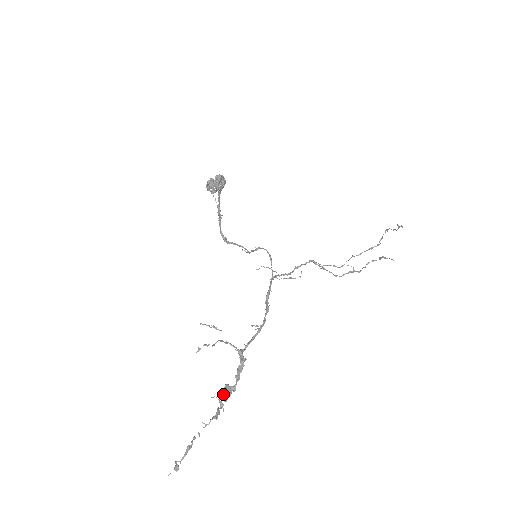
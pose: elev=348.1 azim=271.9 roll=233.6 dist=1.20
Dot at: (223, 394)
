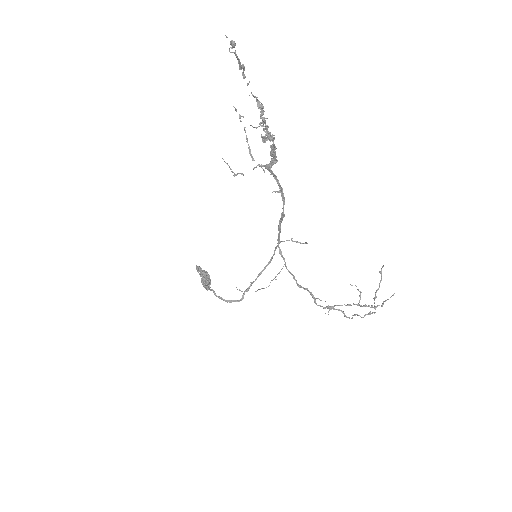
Dot at: occluded
